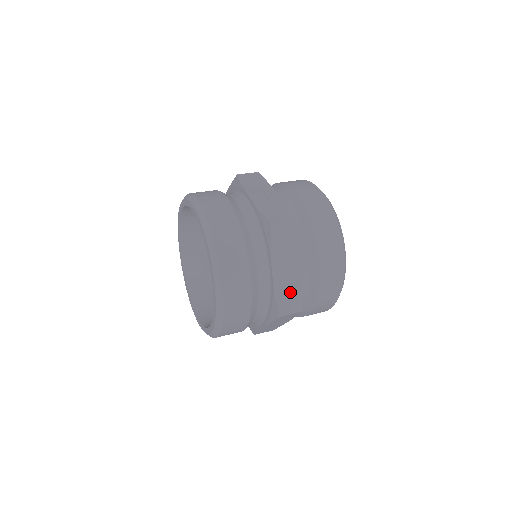
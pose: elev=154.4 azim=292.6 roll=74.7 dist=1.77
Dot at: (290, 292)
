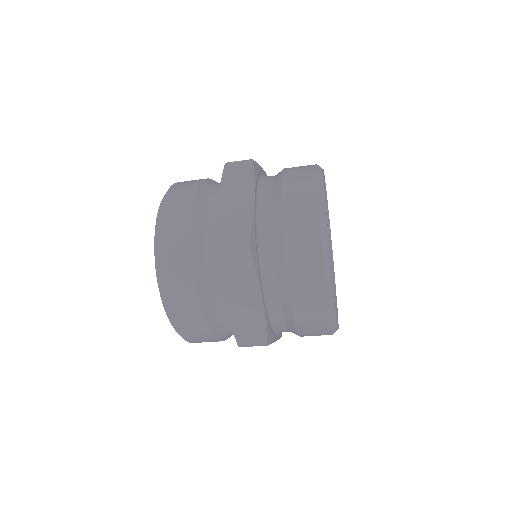
Dot at: (236, 223)
